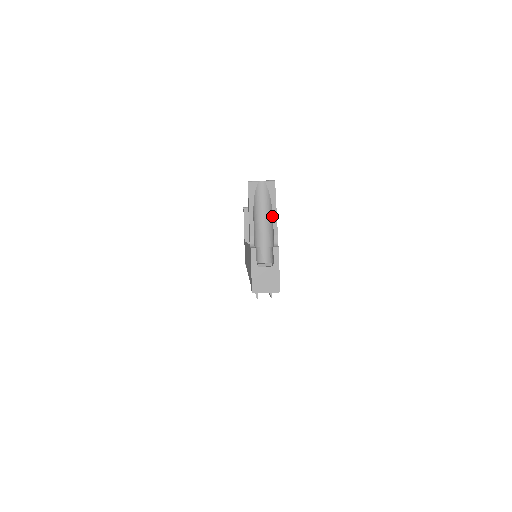
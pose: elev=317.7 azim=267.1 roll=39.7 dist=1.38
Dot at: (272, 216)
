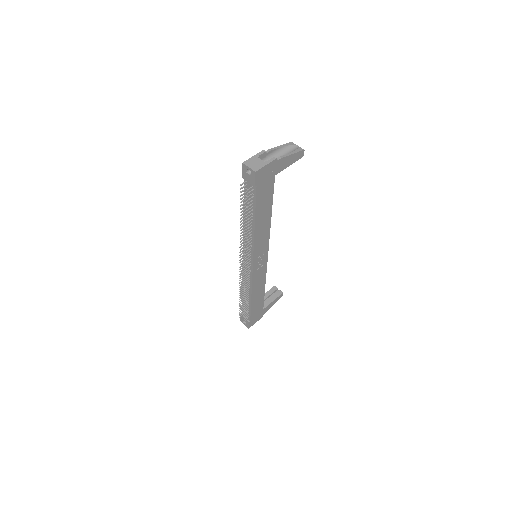
Dot at: (287, 154)
